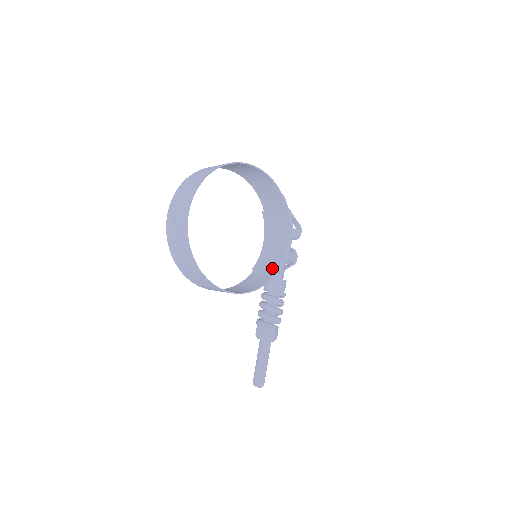
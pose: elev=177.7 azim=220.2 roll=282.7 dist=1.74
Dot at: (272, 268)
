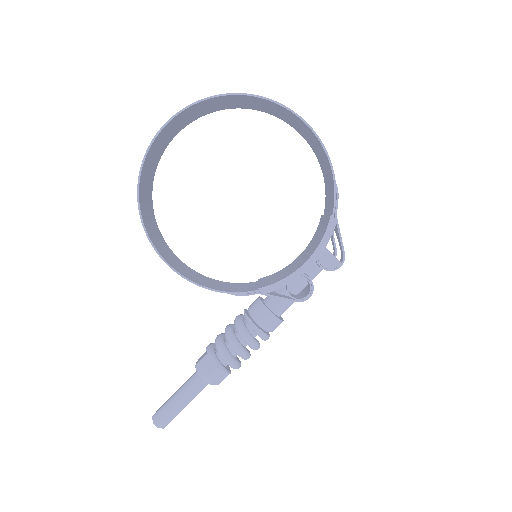
Dot at: (263, 284)
